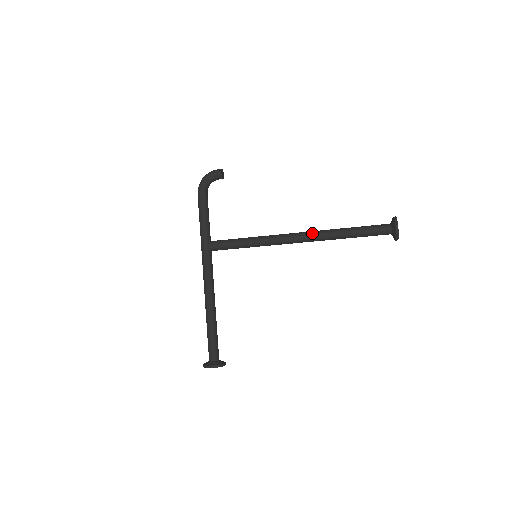
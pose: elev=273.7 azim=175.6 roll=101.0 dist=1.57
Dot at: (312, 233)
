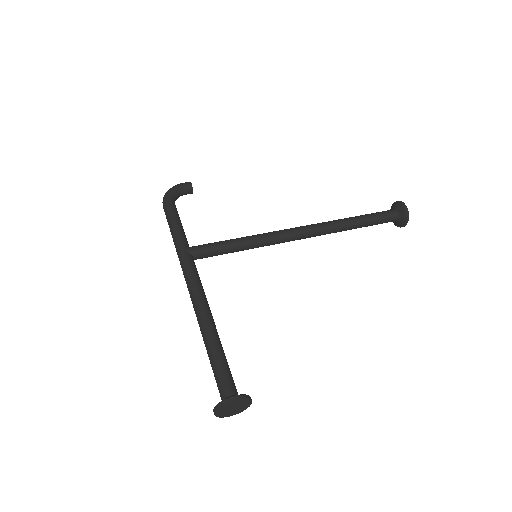
Dot at: (317, 223)
